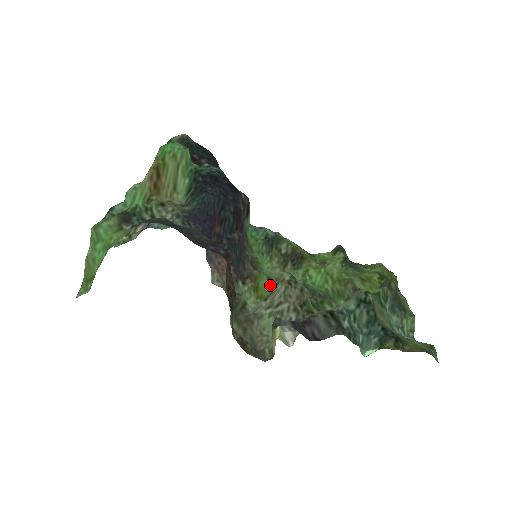
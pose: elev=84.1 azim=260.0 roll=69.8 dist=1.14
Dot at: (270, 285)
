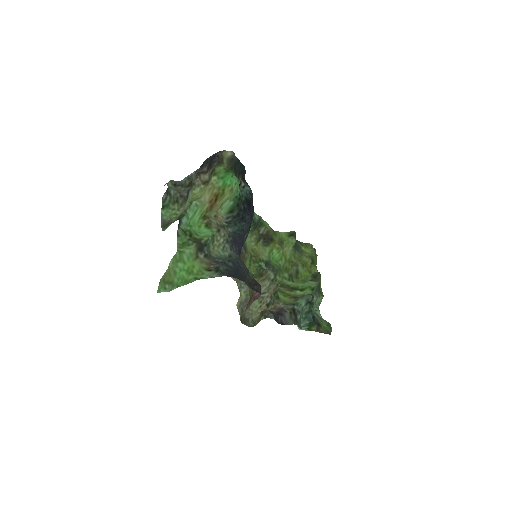
Dot at: (250, 260)
